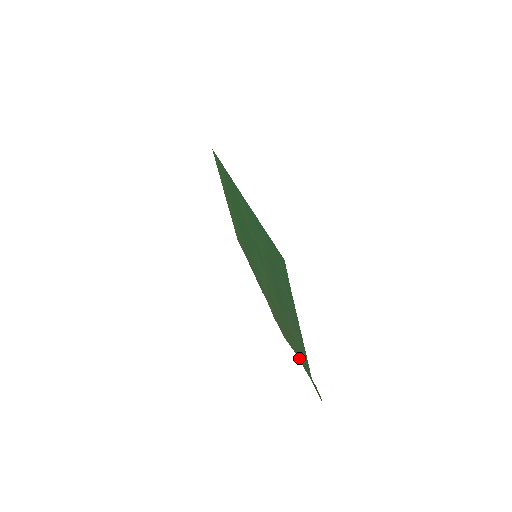
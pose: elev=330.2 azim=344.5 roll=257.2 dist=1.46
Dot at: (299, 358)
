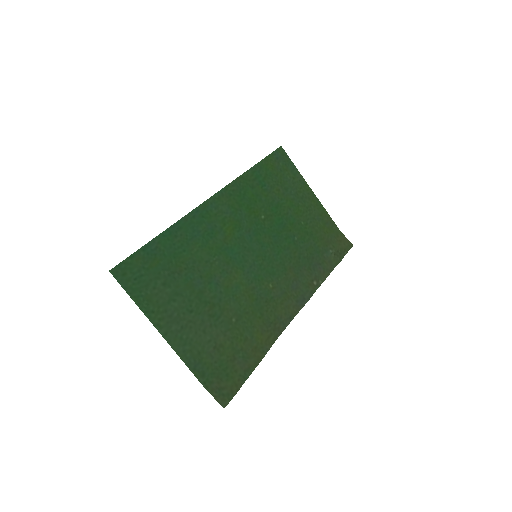
Dot at: (236, 362)
